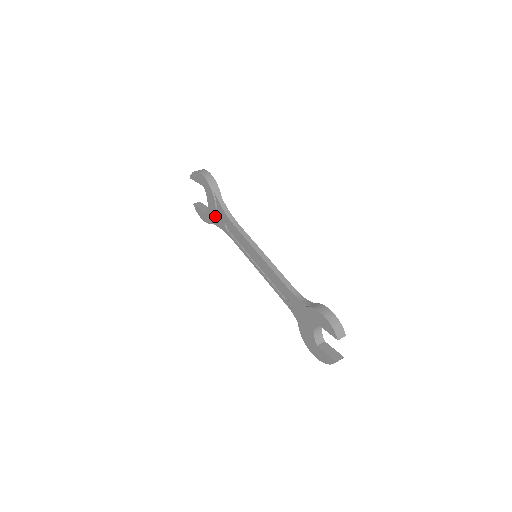
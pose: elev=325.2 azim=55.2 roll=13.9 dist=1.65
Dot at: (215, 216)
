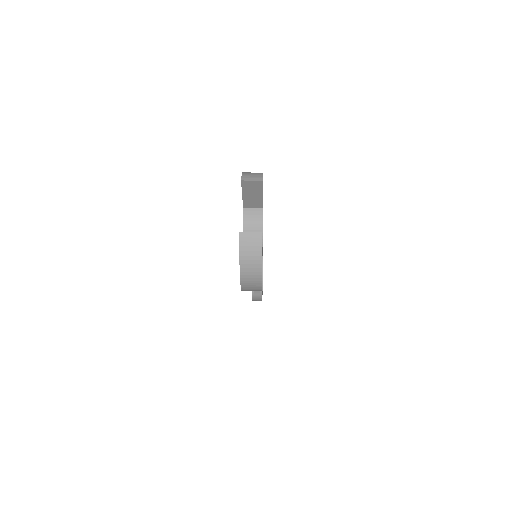
Dot at: occluded
